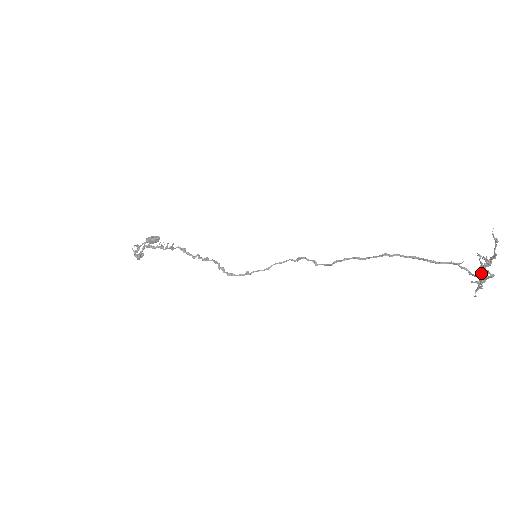
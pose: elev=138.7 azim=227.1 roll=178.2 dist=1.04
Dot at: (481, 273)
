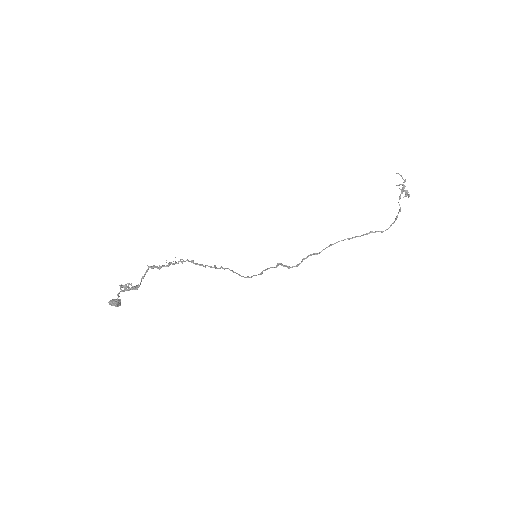
Dot at: (405, 191)
